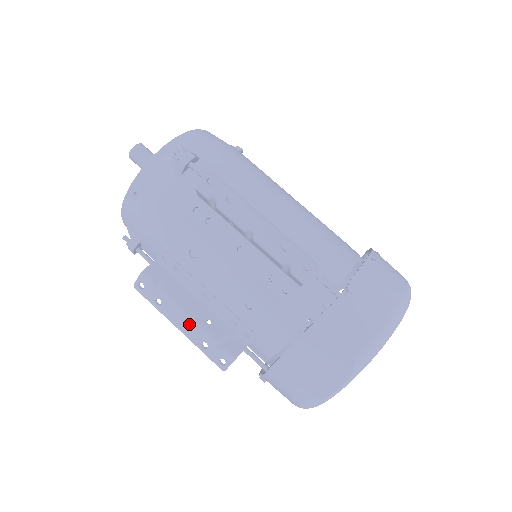
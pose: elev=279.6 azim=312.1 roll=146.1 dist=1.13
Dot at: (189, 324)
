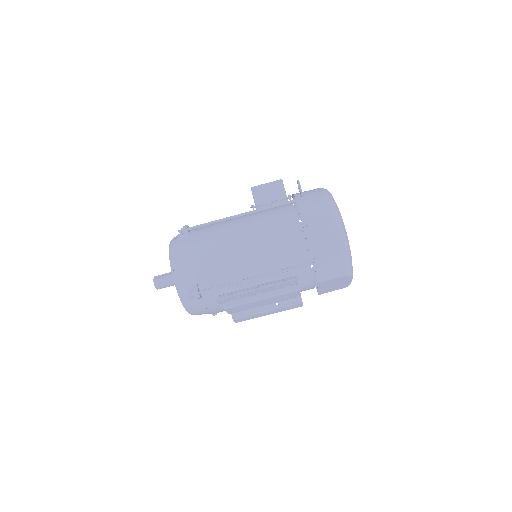
Dot at: (272, 312)
